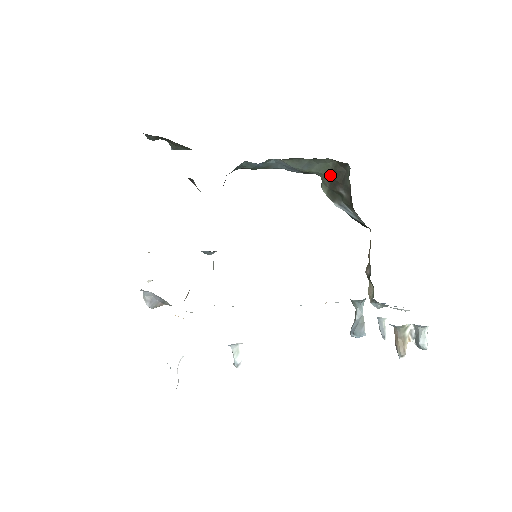
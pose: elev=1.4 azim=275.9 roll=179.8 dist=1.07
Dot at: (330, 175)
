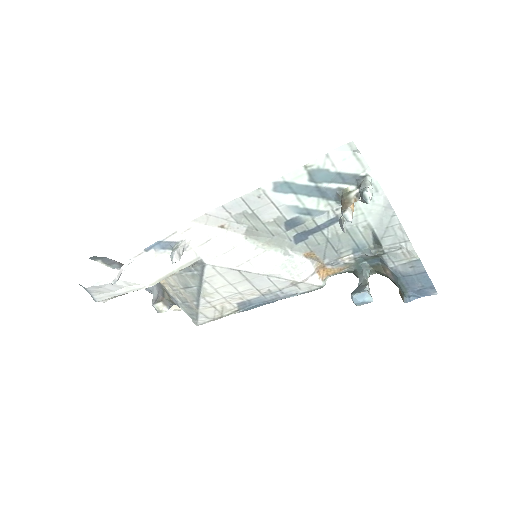
Dot at: occluded
